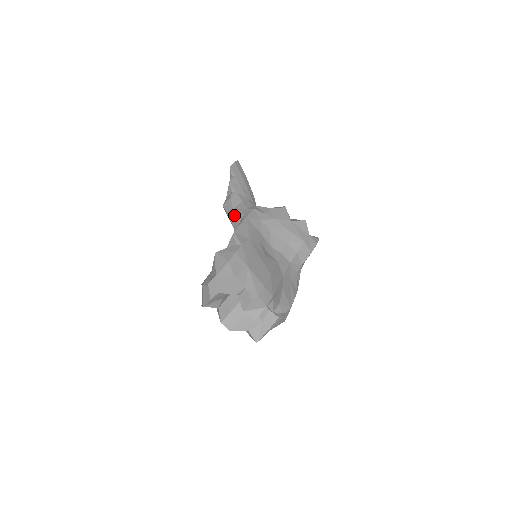
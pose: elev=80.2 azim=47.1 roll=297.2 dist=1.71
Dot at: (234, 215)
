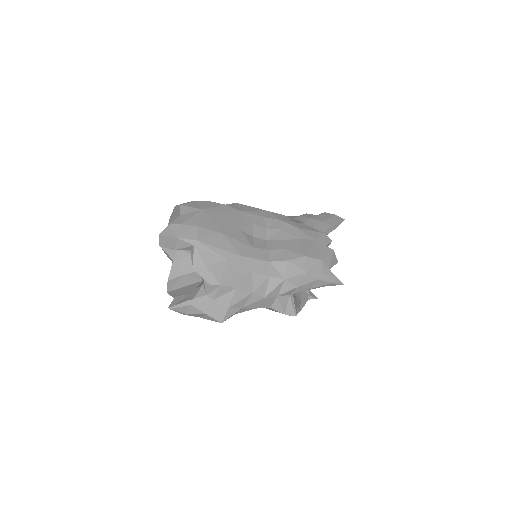
Dot at: occluded
